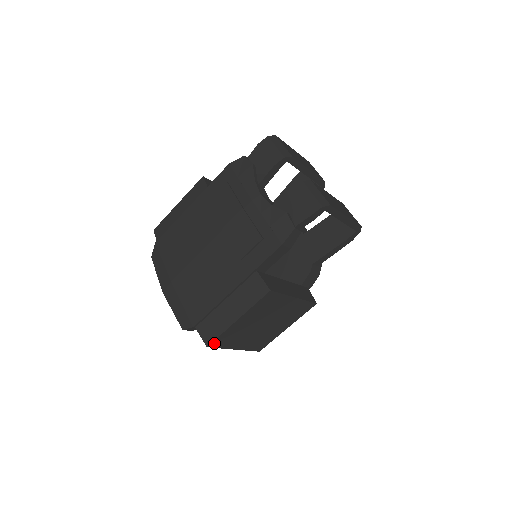
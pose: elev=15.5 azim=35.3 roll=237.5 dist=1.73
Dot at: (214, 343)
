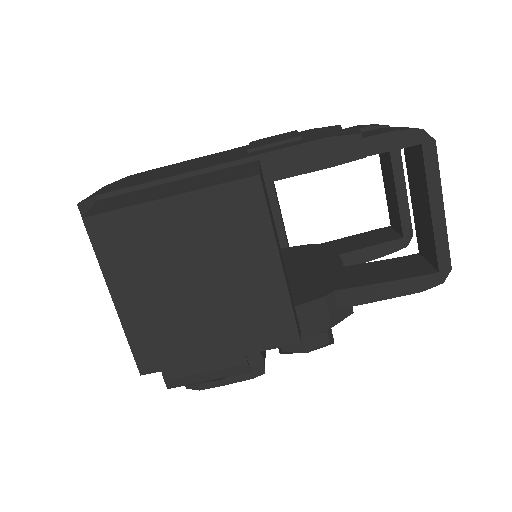
Dot at: (98, 223)
